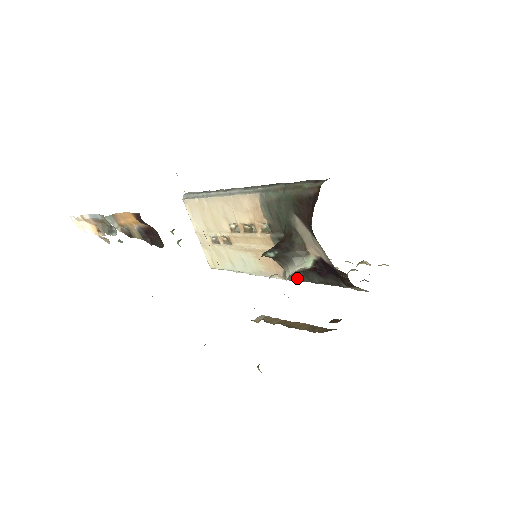
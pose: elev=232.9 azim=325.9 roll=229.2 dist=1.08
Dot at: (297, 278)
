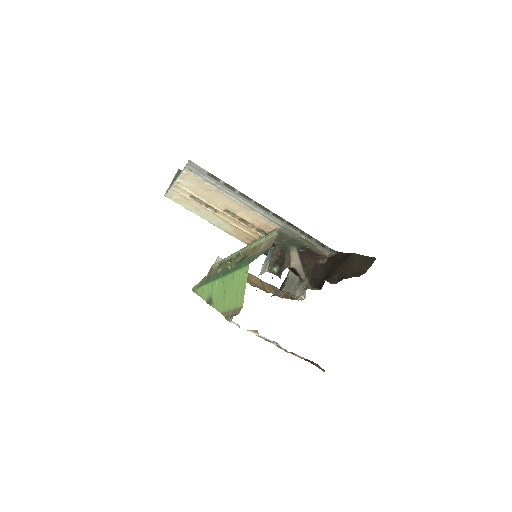
Dot at: occluded
